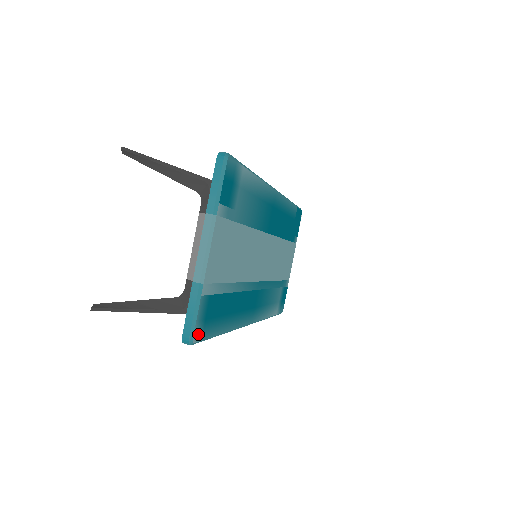
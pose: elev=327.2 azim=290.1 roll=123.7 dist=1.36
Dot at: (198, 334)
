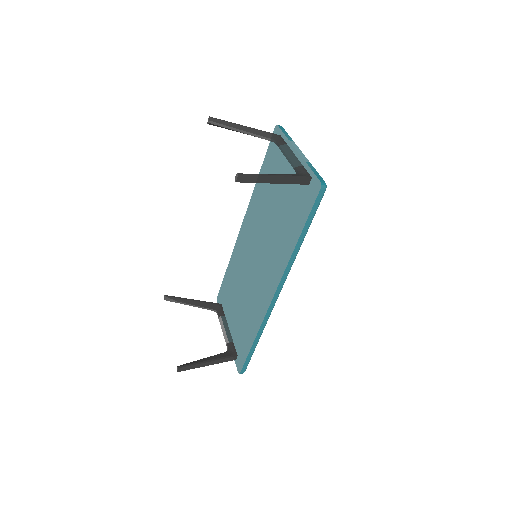
Dot at: occluded
